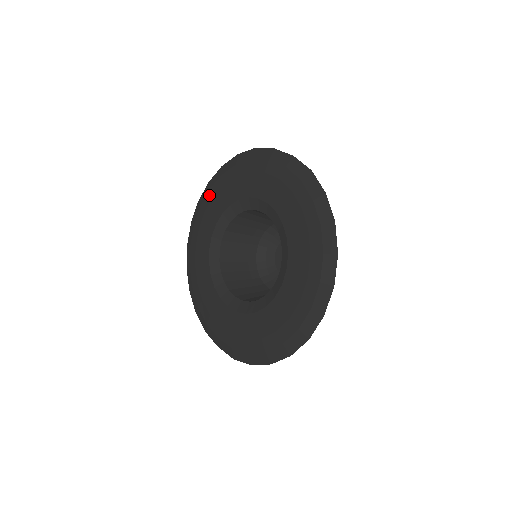
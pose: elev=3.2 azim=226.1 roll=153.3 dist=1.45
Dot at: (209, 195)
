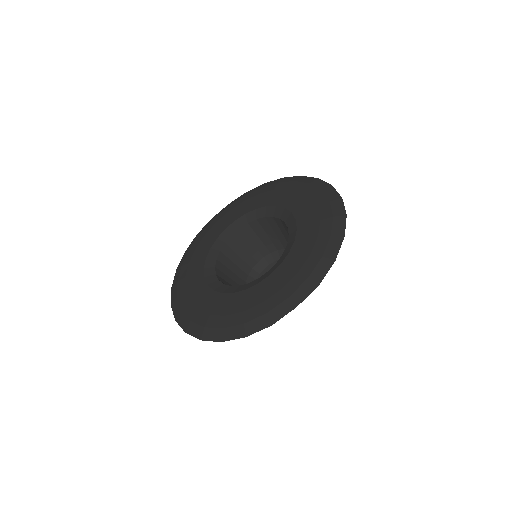
Dot at: (180, 282)
